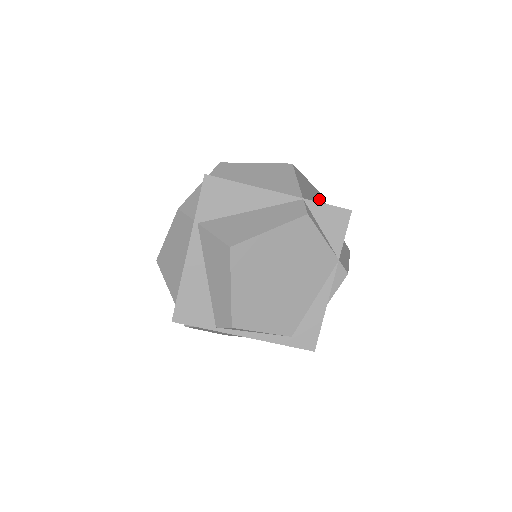
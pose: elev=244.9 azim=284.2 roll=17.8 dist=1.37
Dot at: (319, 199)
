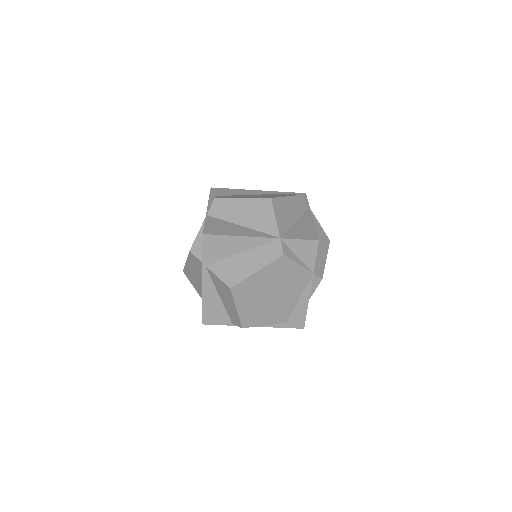
Dot at: (299, 208)
